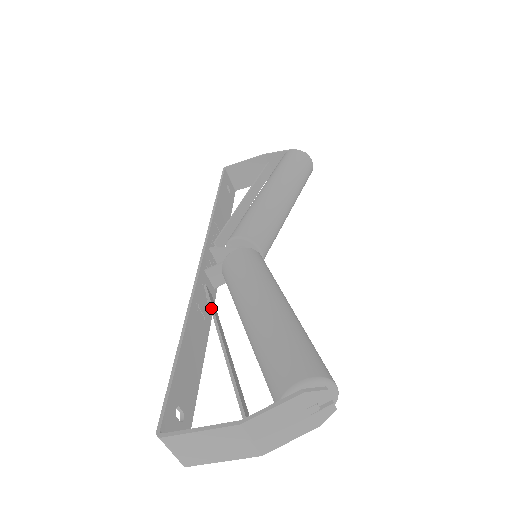
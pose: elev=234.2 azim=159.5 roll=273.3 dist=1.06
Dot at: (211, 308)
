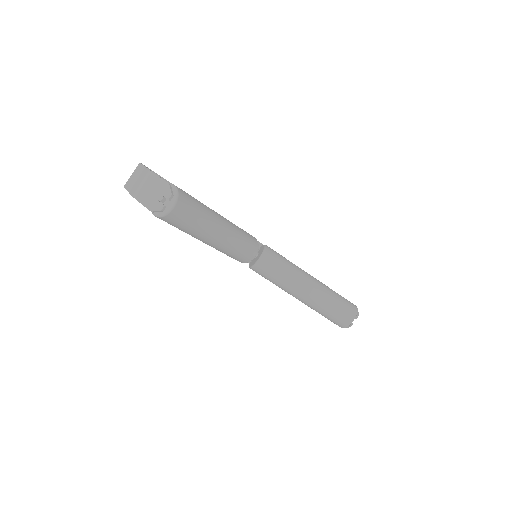
Dot at: occluded
